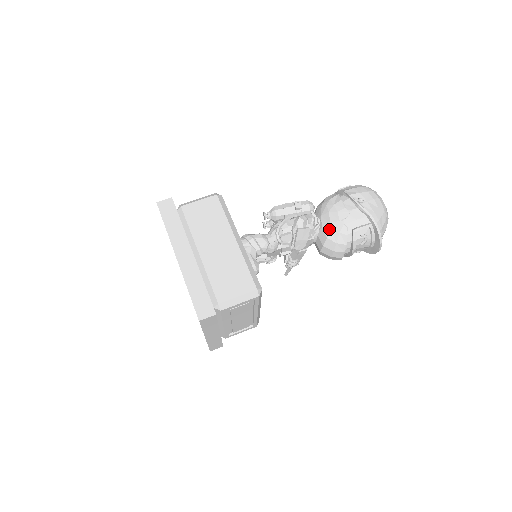
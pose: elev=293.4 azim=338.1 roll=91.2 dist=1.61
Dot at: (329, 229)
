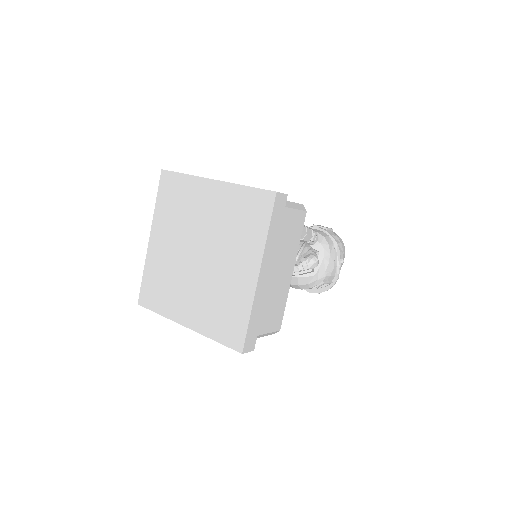
Dot at: (315, 272)
